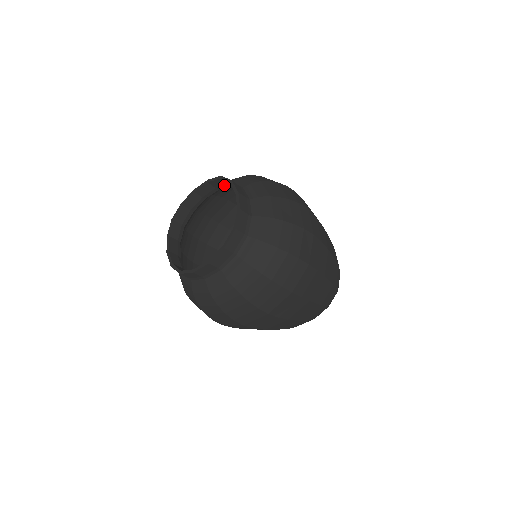
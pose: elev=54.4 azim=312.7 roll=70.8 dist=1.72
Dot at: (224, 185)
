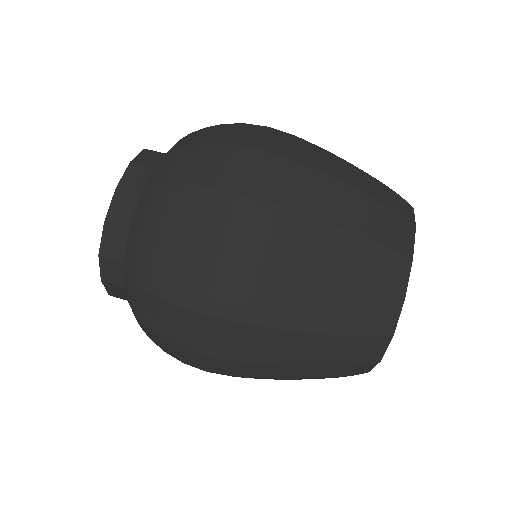
Dot at: occluded
